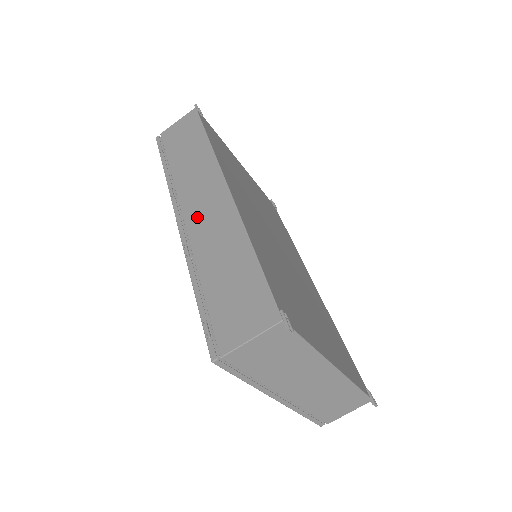
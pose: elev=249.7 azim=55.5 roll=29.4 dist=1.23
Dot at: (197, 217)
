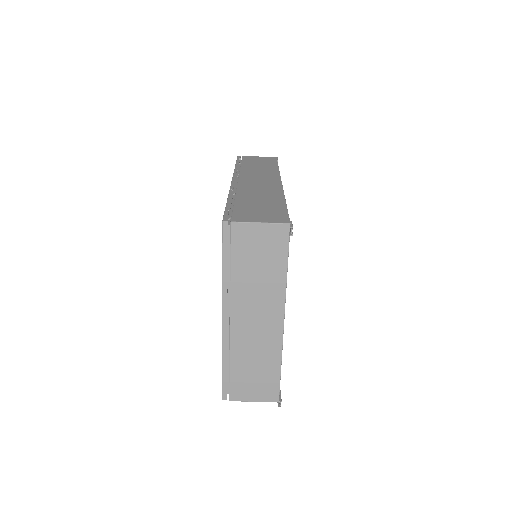
Dot at: (250, 182)
